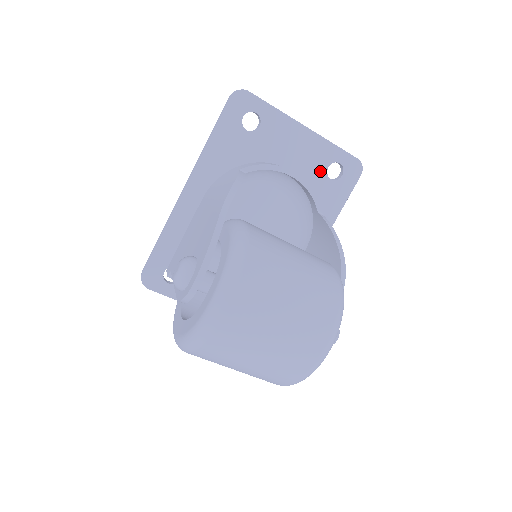
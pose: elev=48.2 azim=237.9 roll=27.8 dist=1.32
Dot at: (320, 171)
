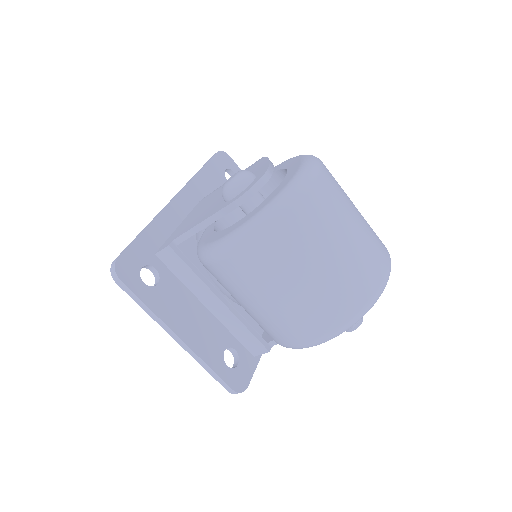
Dot at: occluded
